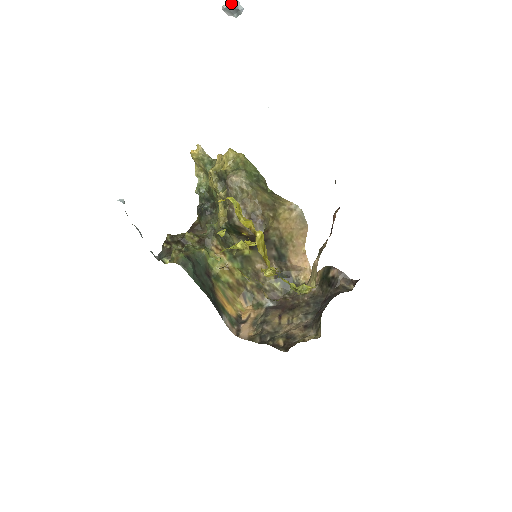
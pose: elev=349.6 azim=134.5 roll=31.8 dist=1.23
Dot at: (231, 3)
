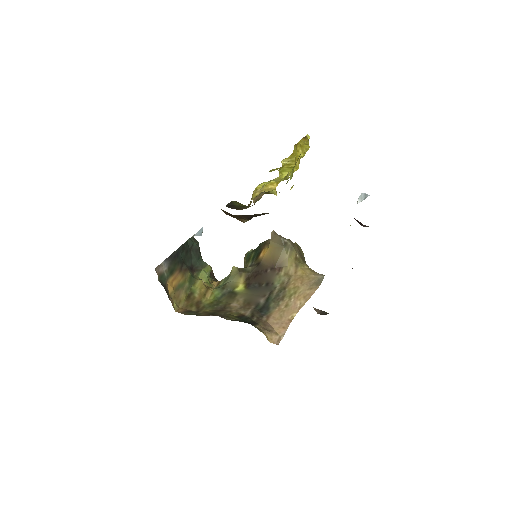
Dot at: (365, 193)
